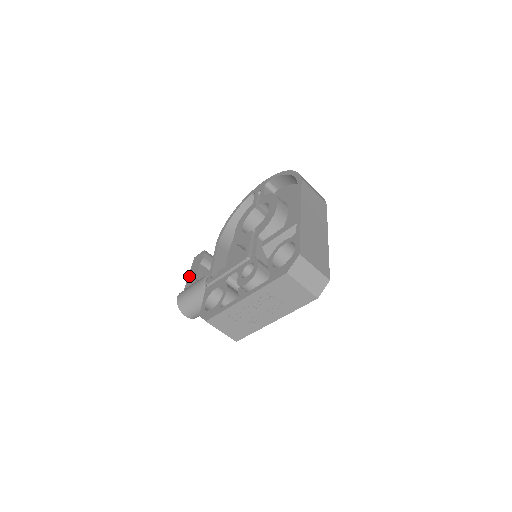
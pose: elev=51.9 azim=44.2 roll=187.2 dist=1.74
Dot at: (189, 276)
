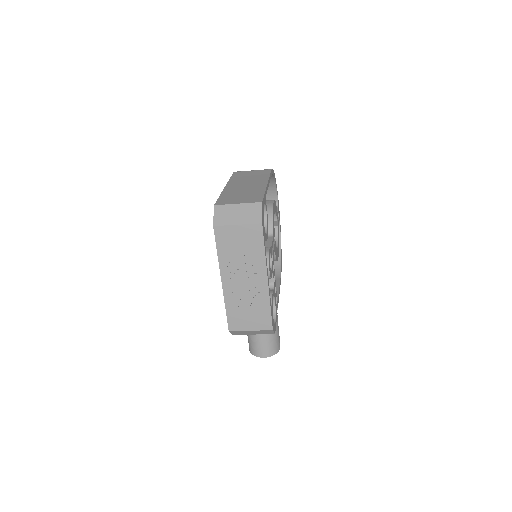
Dot at: occluded
